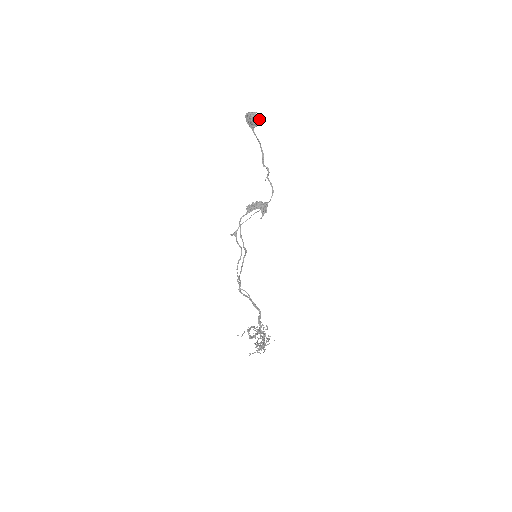
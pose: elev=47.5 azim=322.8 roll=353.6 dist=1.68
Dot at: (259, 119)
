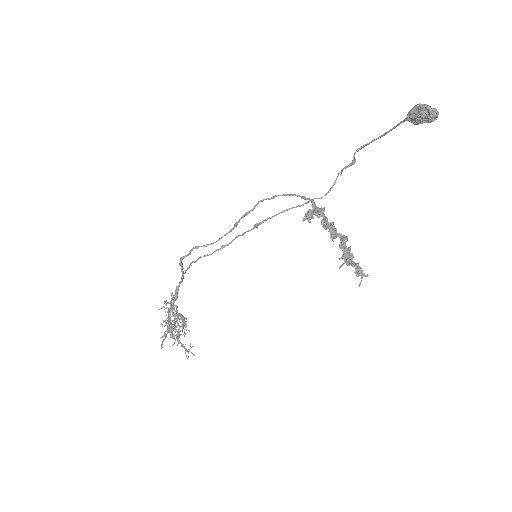
Dot at: occluded
